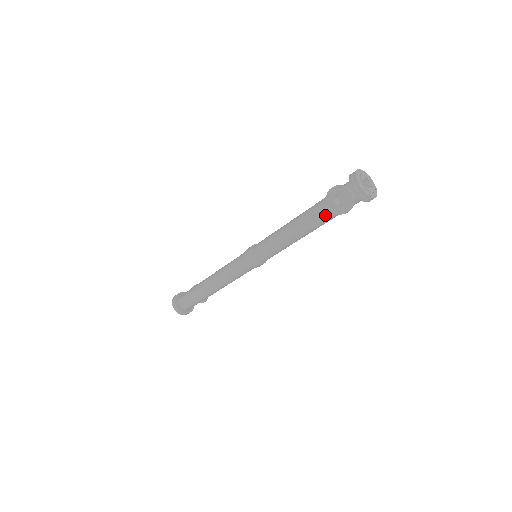
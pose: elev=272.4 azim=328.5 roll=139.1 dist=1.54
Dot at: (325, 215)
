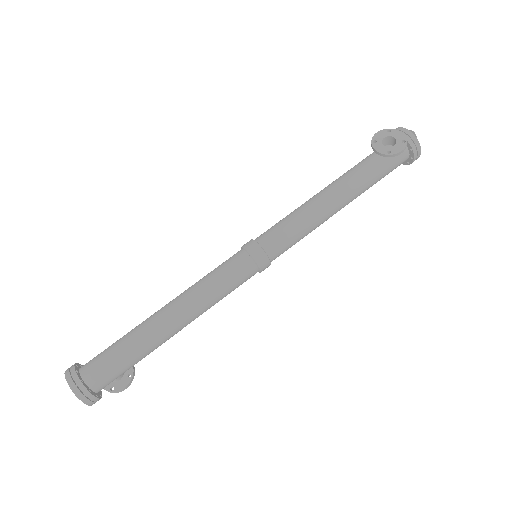
Dot at: (367, 171)
